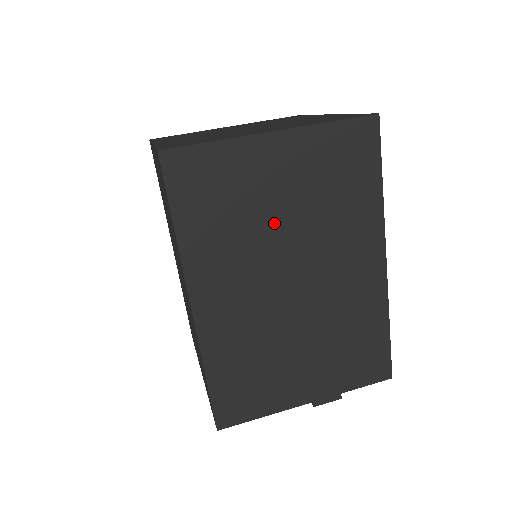
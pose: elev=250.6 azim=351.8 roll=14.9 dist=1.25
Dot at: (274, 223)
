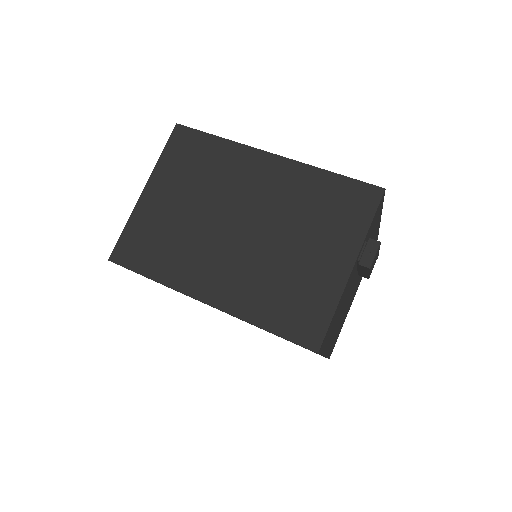
Dot at: (192, 218)
